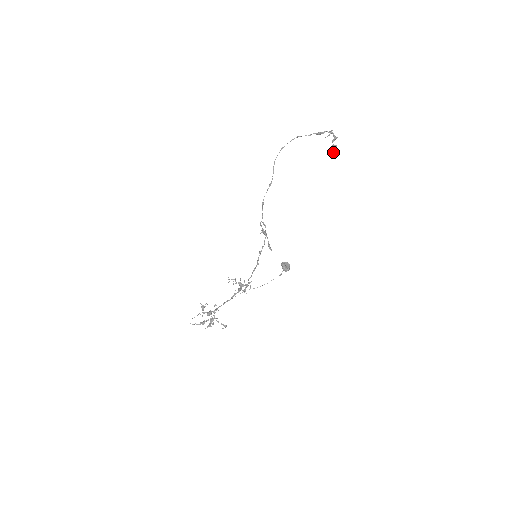
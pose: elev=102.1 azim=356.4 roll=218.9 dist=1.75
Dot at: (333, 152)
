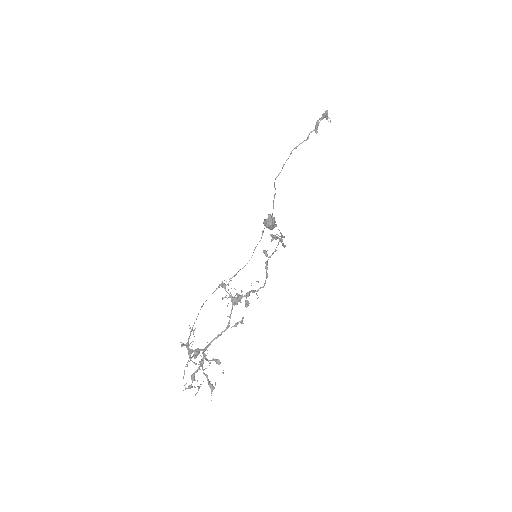
Dot at: (330, 122)
